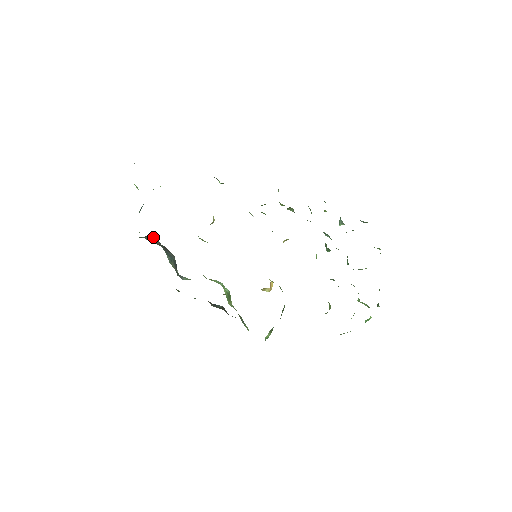
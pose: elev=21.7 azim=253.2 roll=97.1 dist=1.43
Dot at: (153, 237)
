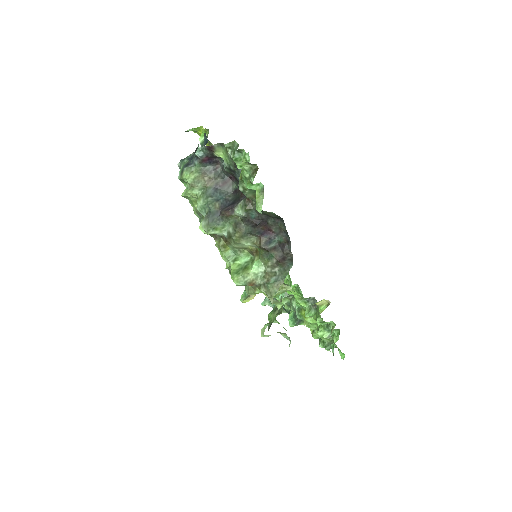
Dot at: (218, 169)
